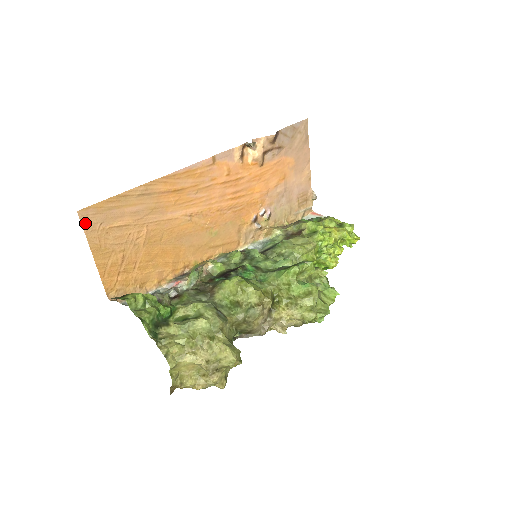
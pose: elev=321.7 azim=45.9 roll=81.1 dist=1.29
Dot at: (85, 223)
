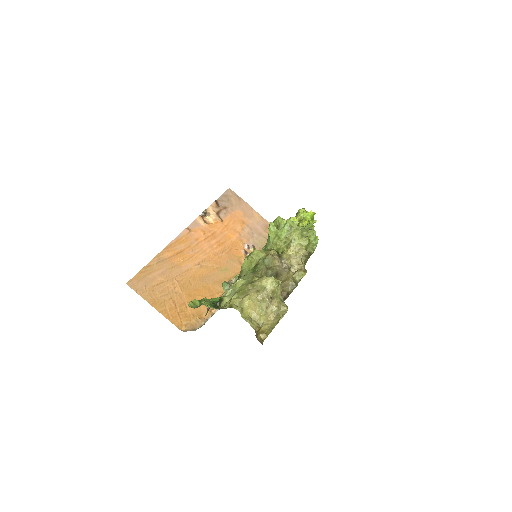
Dot at: (135, 289)
